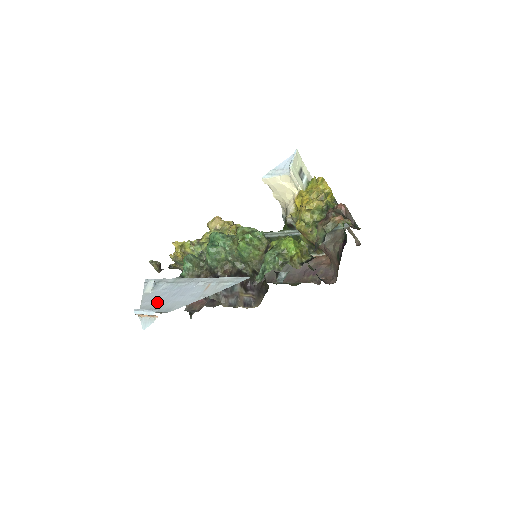
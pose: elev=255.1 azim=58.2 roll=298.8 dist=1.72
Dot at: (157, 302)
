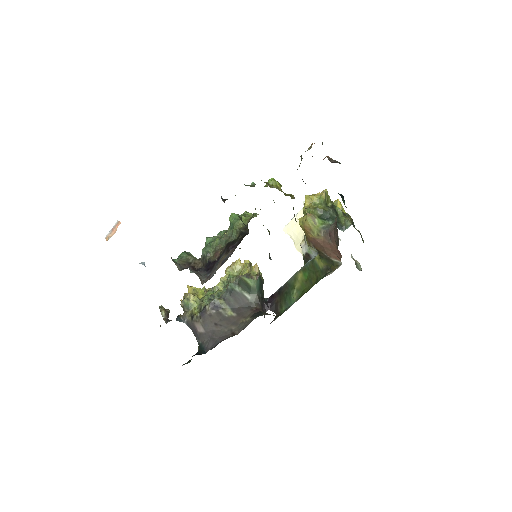
Dot at: occluded
